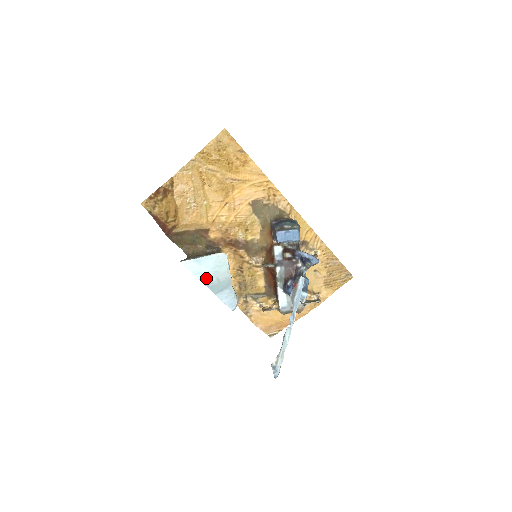
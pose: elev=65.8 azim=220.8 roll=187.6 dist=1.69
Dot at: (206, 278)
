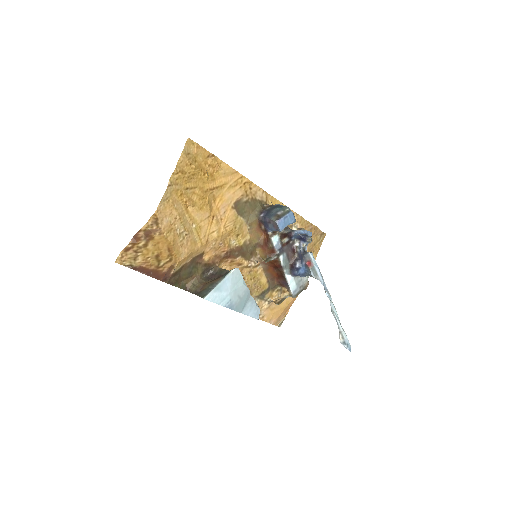
Dot at: (229, 302)
